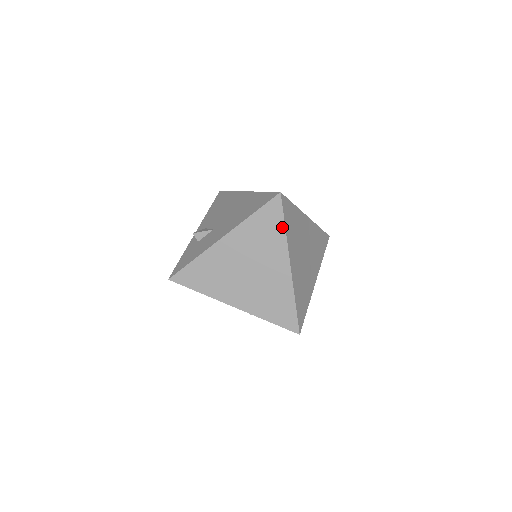
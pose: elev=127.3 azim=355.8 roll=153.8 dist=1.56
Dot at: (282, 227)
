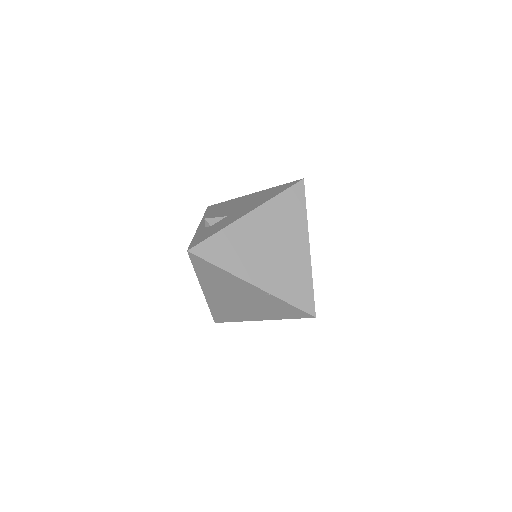
Dot at: (304, 209)
